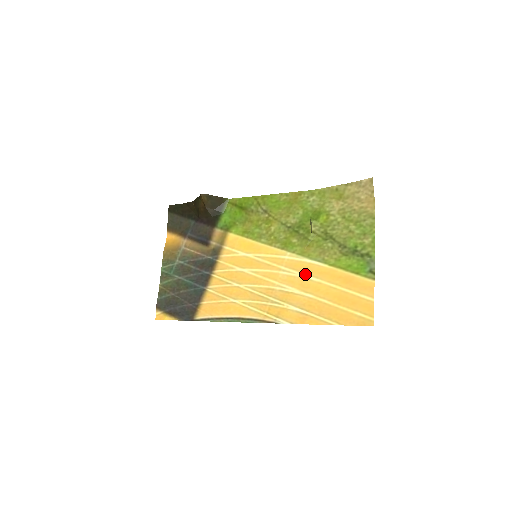
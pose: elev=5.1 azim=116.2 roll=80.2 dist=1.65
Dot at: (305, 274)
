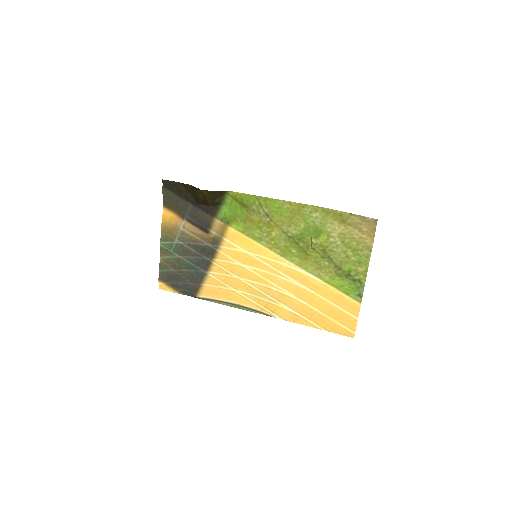
Dot at: (301, 284)
